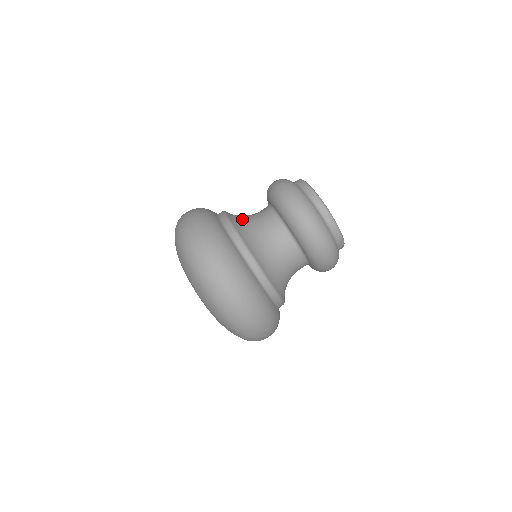
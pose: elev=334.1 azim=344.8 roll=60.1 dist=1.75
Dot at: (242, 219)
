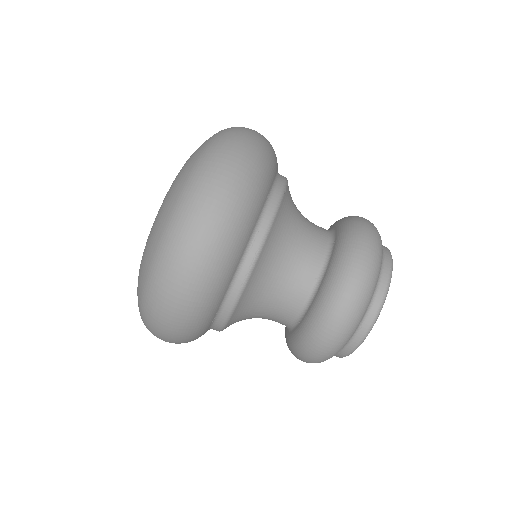
Dot at: (284, 236)
